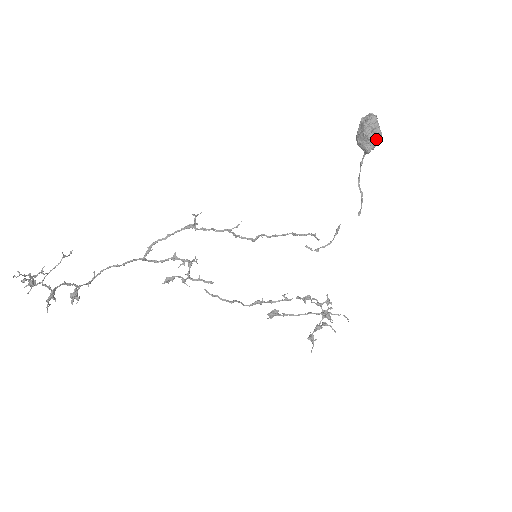
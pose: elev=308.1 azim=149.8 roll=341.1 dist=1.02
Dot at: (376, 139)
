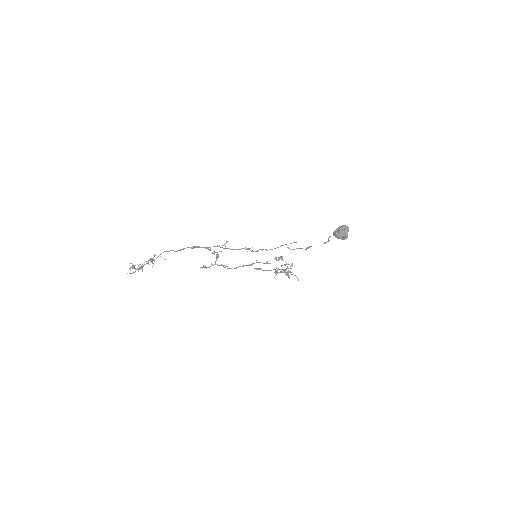
Dot at: occluded
